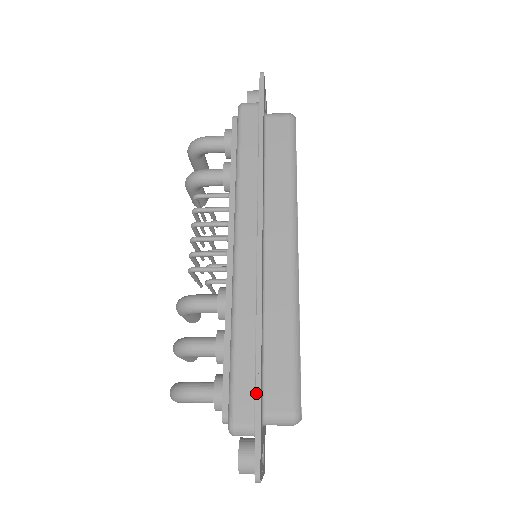
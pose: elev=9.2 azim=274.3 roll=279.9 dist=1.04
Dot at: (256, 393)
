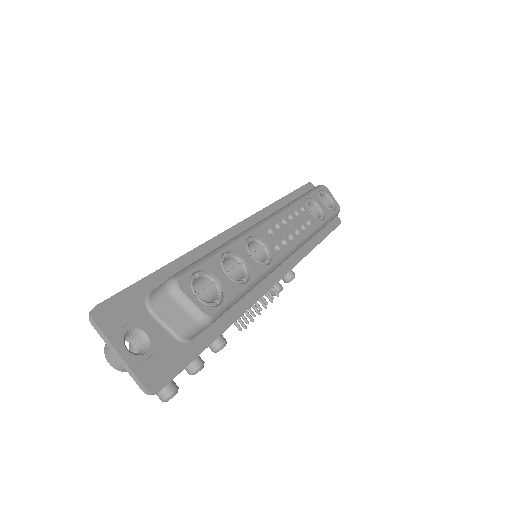
Dot at: (151, 274)
